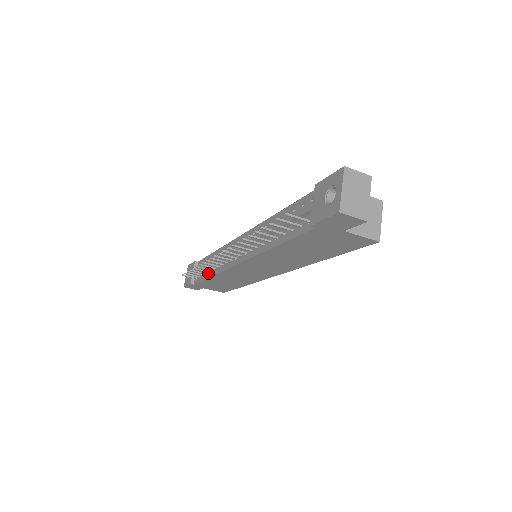
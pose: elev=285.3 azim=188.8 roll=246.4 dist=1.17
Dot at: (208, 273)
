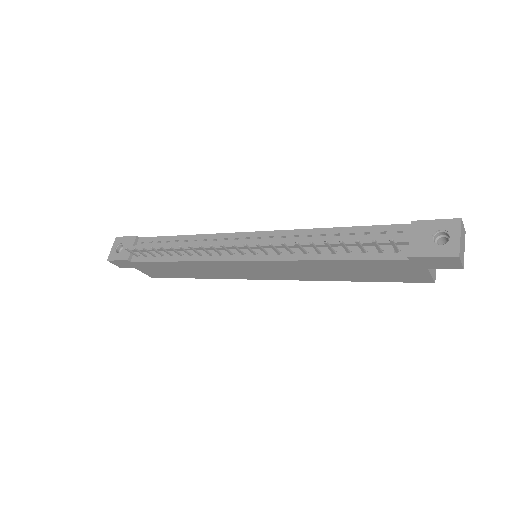
Dot at: (172, 256)
